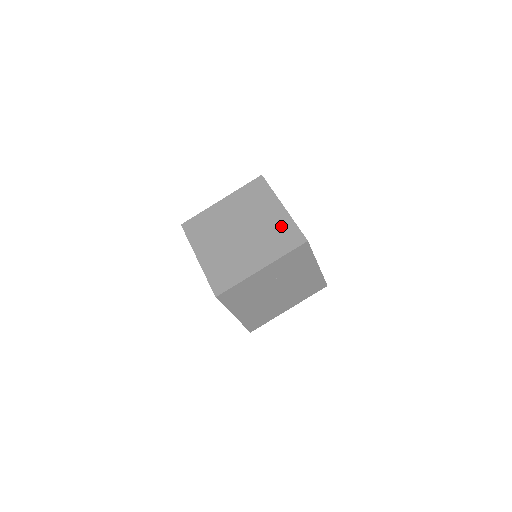
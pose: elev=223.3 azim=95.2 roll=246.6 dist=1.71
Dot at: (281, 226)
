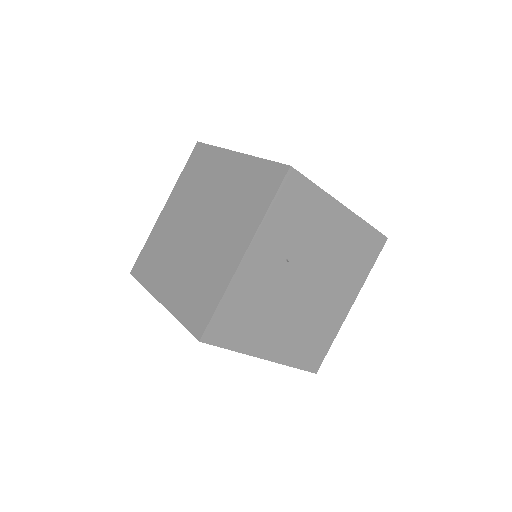
Dot at: (245, 178)
